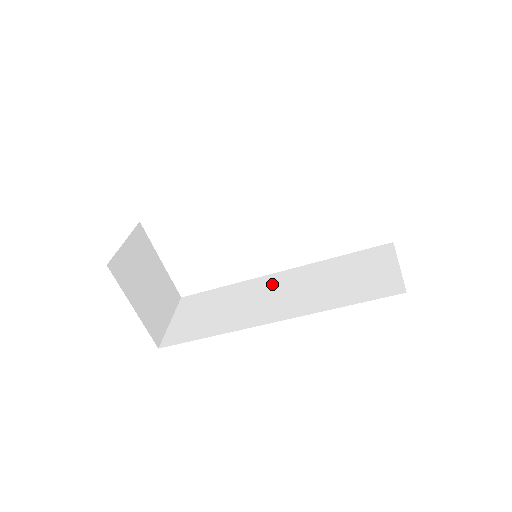
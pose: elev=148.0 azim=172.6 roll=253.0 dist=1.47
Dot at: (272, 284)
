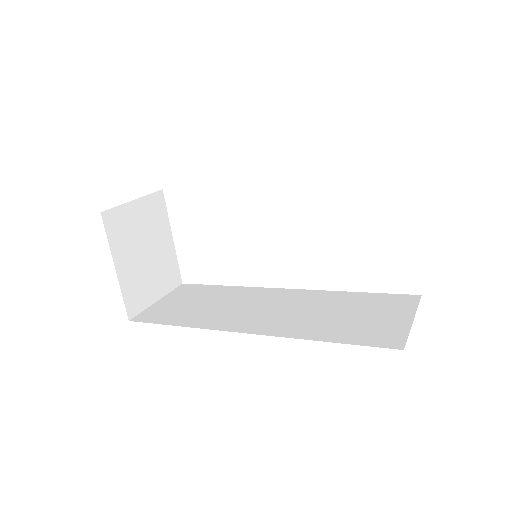
Dot at: (271, 297)
